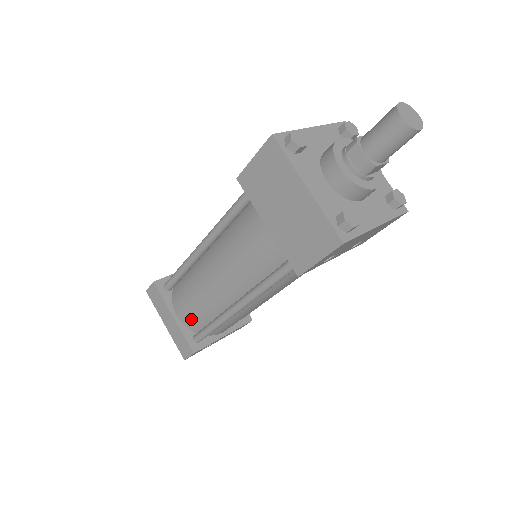
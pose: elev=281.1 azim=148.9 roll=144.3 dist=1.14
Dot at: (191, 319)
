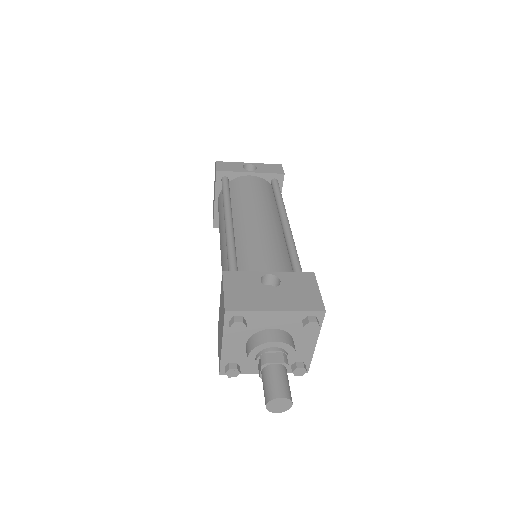
Dot at: occluded
